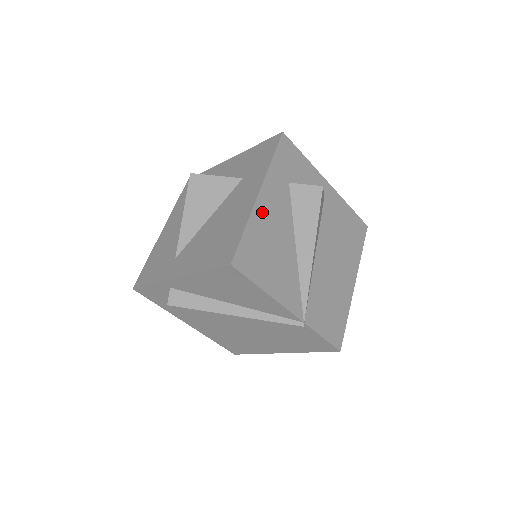
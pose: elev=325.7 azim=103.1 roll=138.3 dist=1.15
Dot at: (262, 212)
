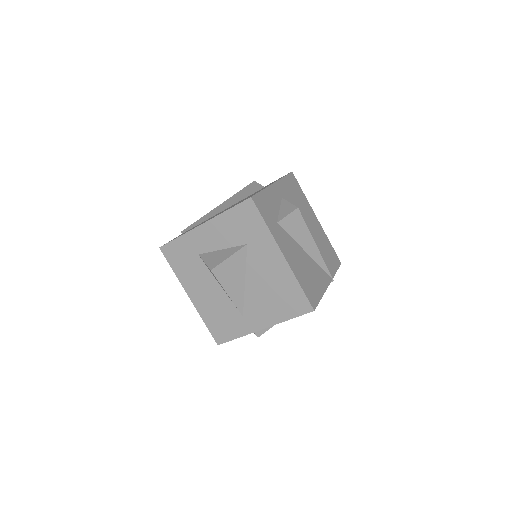
Dot at: (292, 263)
